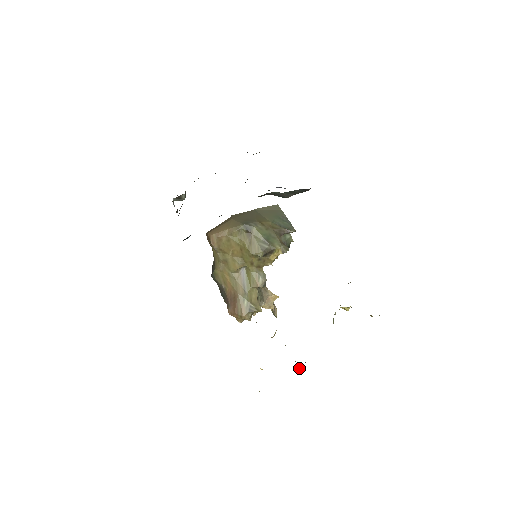
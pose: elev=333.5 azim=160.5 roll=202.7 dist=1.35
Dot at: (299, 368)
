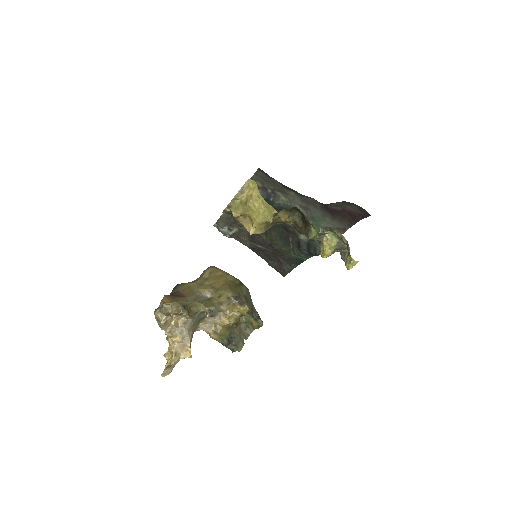
Dot at: (273, 218)
